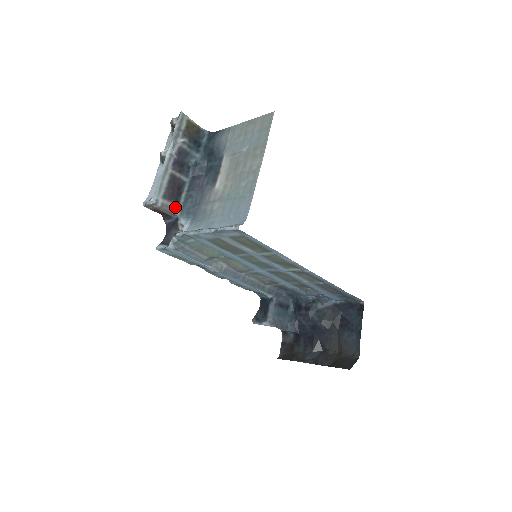
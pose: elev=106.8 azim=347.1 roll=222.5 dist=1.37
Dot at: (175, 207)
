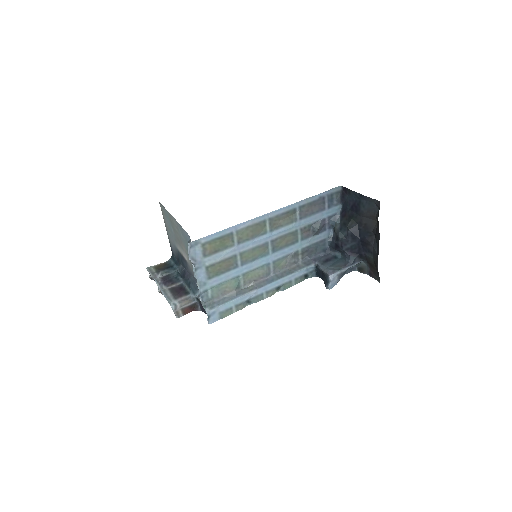
Dot at: (188, 296)
